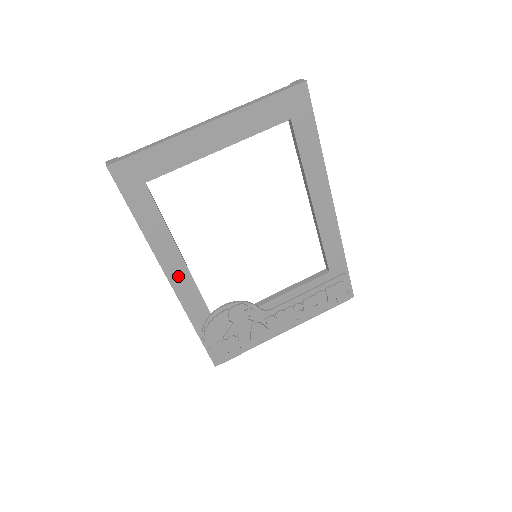
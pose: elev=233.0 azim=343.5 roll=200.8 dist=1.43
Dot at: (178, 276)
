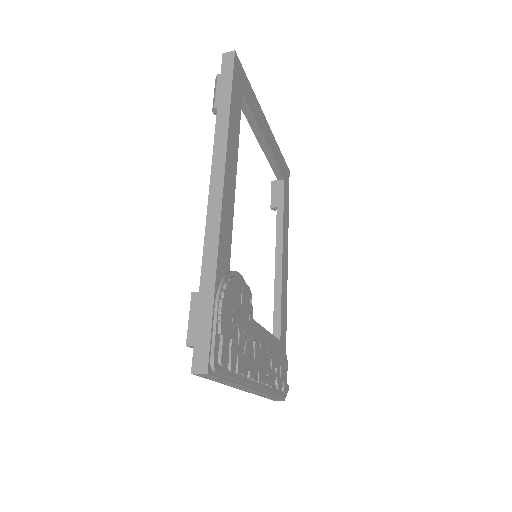
Dot at: (229, 189)
